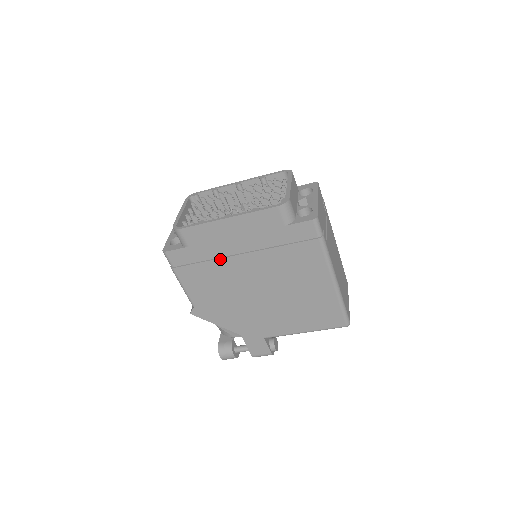
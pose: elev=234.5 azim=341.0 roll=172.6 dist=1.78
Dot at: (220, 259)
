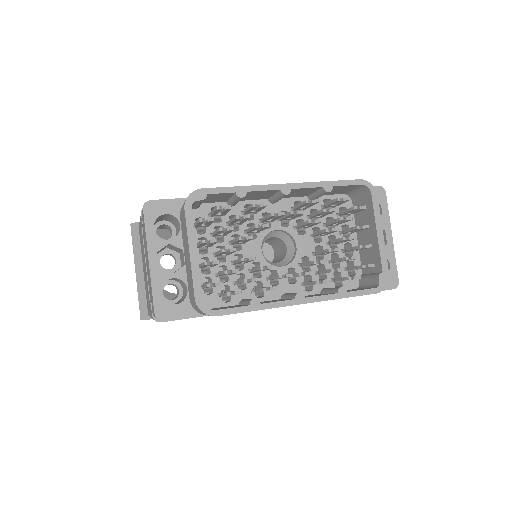
Dot at: occluded
